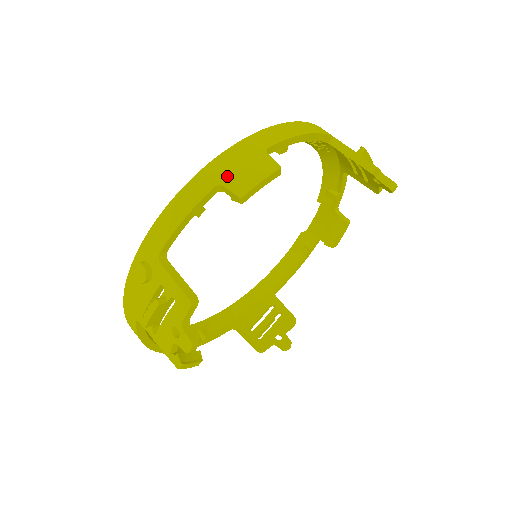
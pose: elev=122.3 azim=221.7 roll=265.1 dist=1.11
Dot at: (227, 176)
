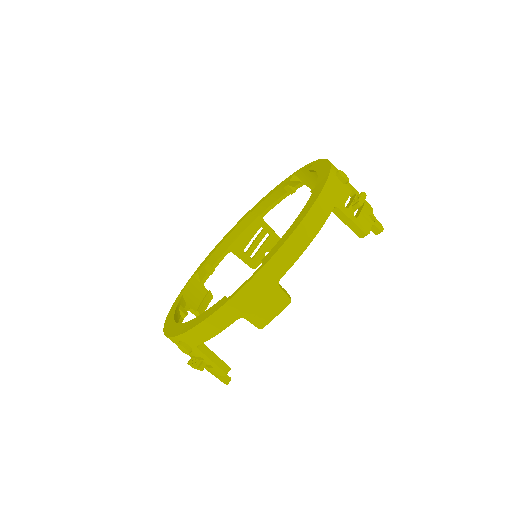
Dot at: (248, 311)
